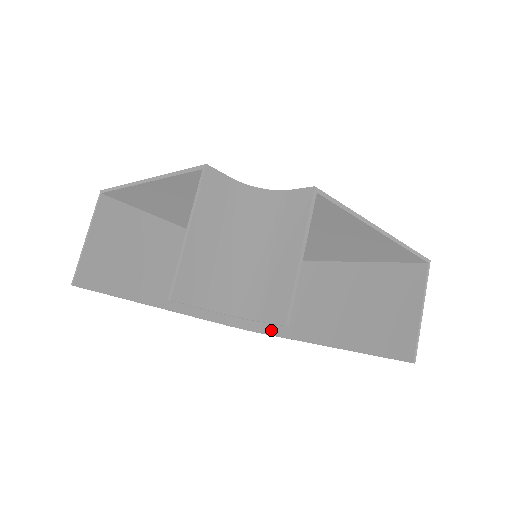
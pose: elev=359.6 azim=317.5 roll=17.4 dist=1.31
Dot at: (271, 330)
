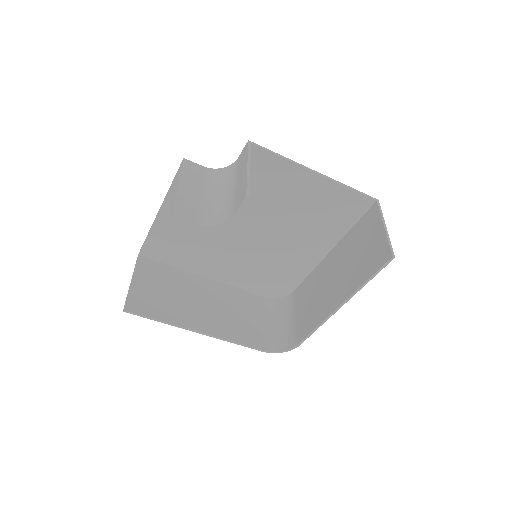
Dot at: (301, 337)
